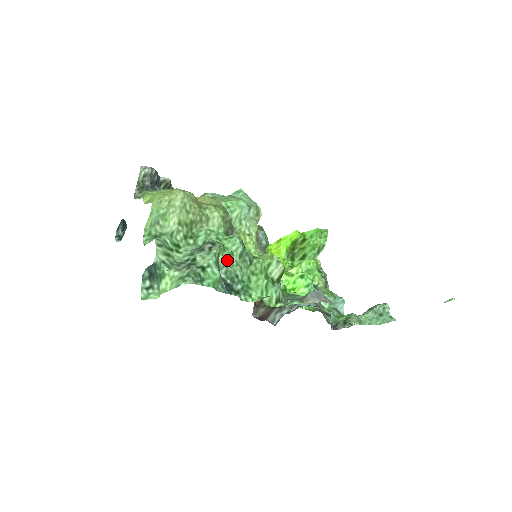
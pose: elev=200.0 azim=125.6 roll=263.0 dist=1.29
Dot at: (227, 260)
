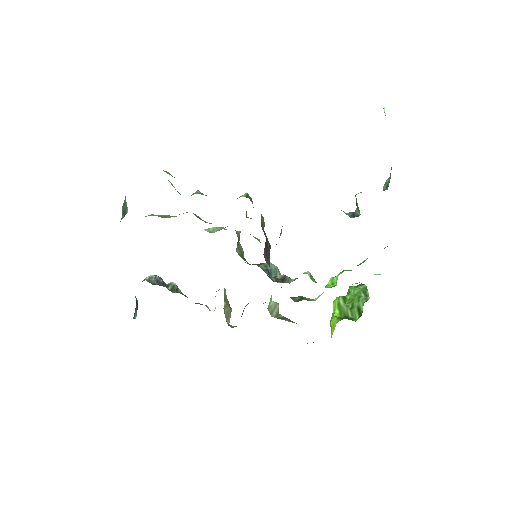
Dot at: occluded
